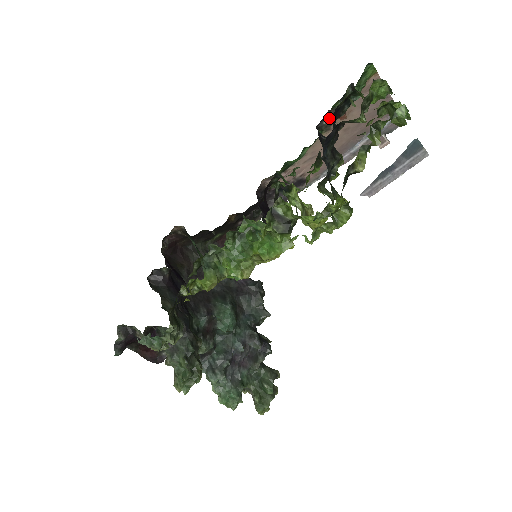
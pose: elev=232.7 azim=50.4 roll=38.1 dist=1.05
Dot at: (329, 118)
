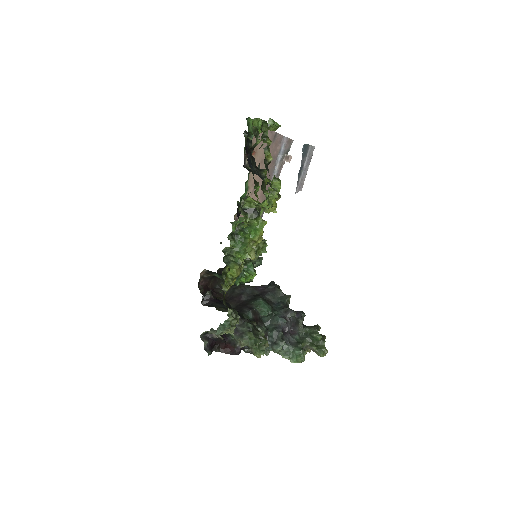
Dot at: occluded
